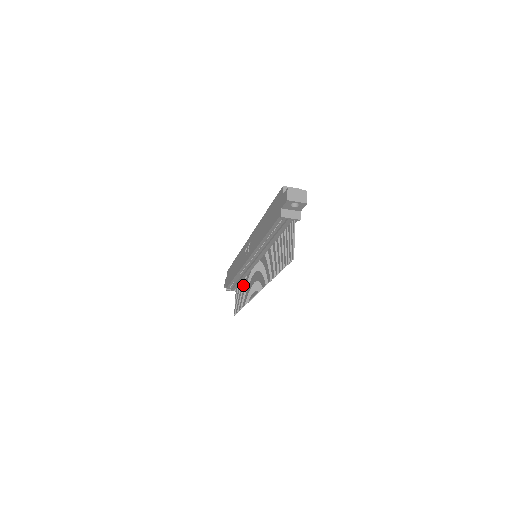
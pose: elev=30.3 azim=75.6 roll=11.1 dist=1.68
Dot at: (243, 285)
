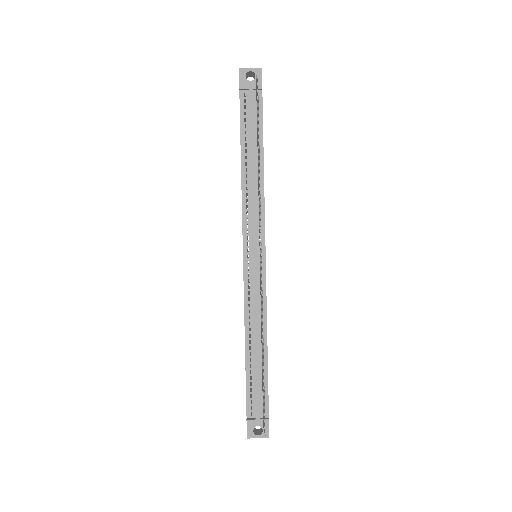
Dot at: occluded
